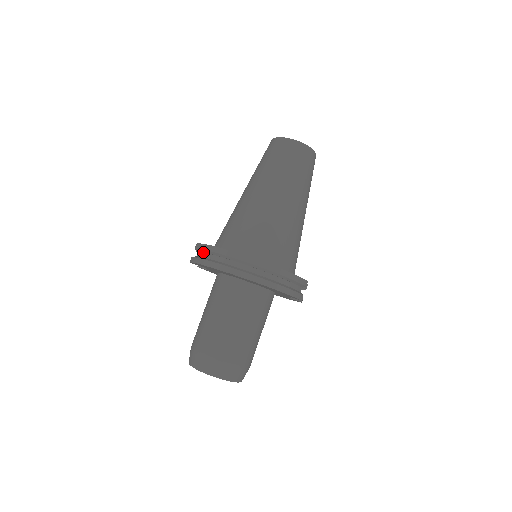
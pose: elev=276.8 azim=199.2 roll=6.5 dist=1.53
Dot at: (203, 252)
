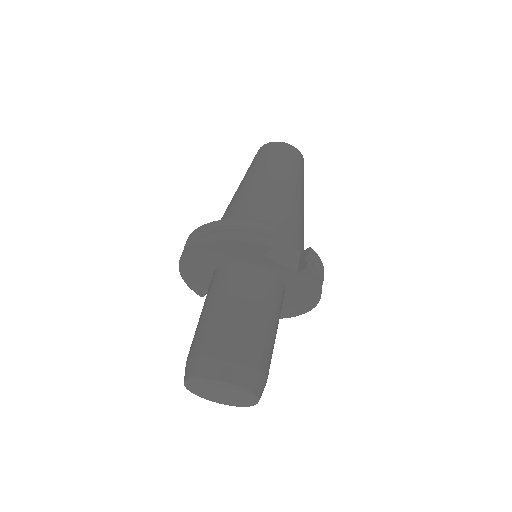
Dot at: occluded
